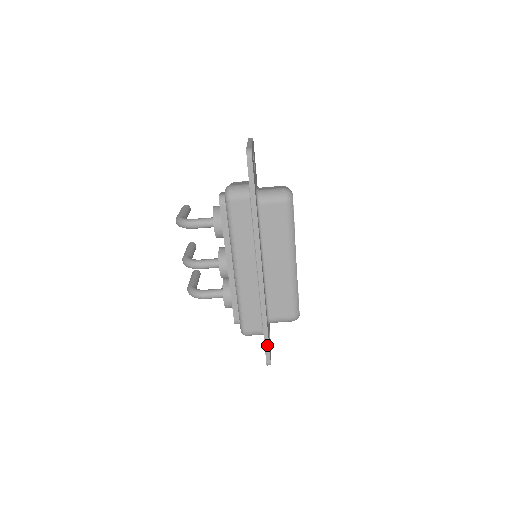
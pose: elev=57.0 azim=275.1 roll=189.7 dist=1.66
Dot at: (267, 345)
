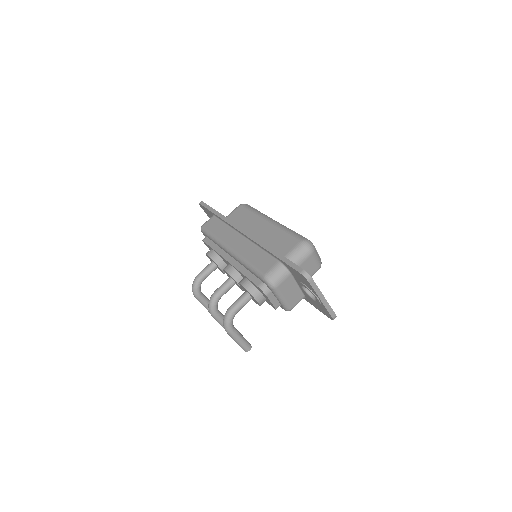
Dot at: (288, 262)
